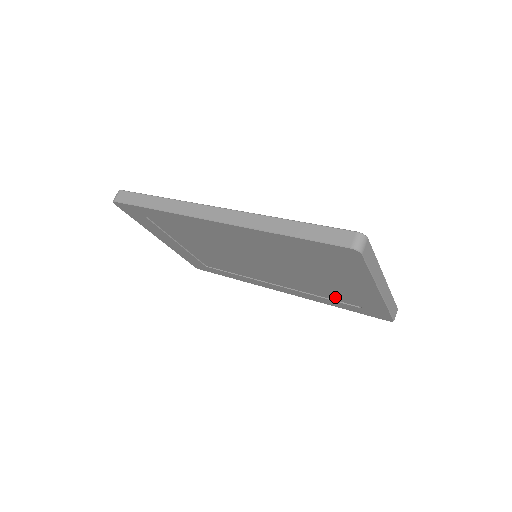
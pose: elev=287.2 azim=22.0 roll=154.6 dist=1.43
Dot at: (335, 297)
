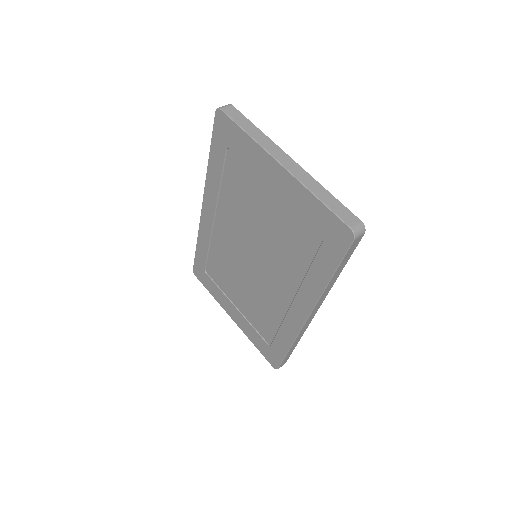
Dot at: (306, 249)
